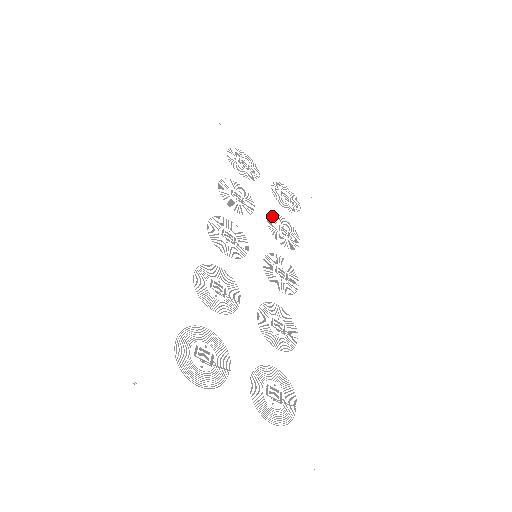
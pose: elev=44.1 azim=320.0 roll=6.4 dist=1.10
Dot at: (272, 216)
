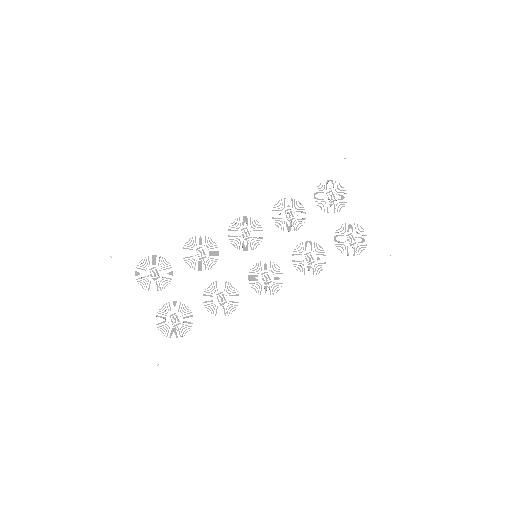
Dot at: (311, 243)
